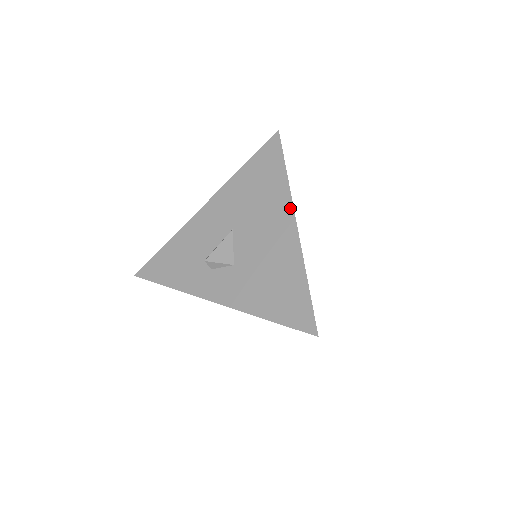
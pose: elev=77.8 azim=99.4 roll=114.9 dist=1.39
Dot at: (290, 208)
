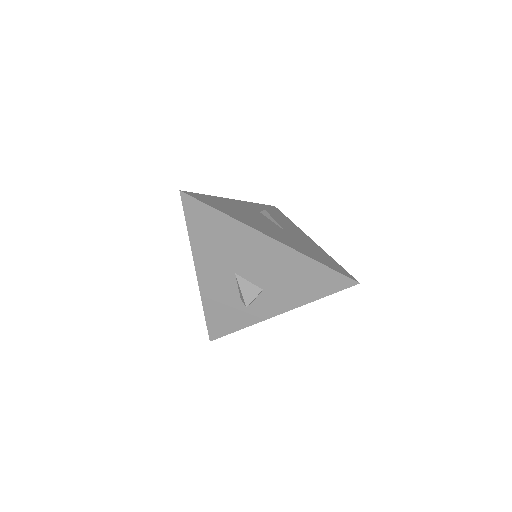
Dot at: (256, 233)
